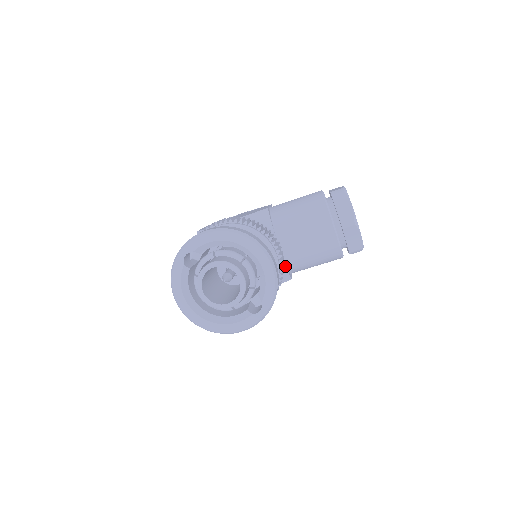
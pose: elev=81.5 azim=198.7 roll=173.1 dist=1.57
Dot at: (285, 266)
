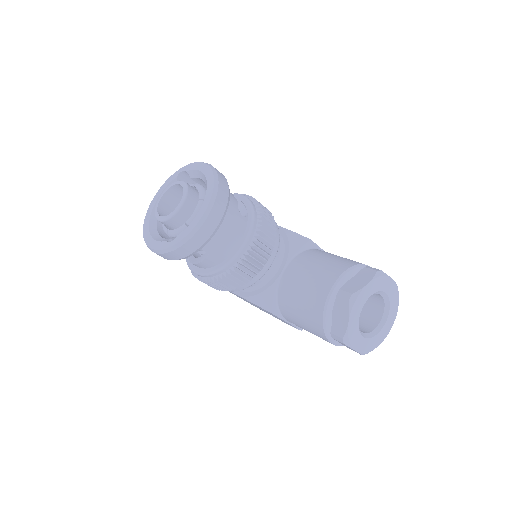
Dot at: (274, 293)
